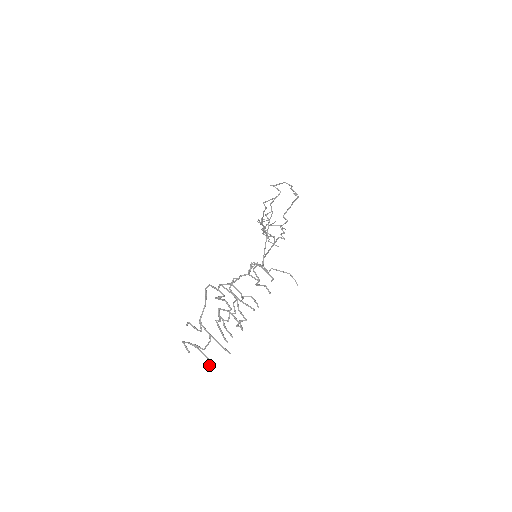
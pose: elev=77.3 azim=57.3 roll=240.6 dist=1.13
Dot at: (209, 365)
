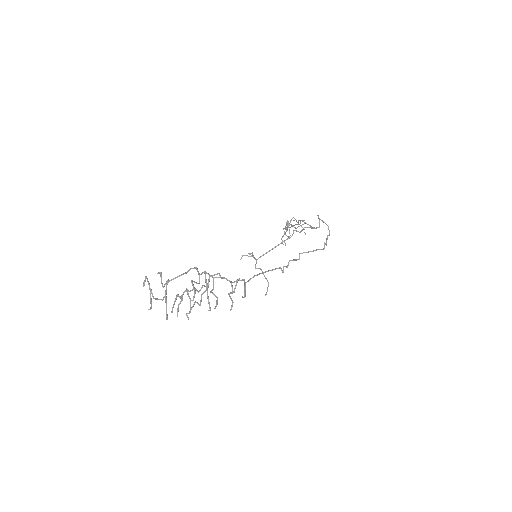
Dot at: occluded
